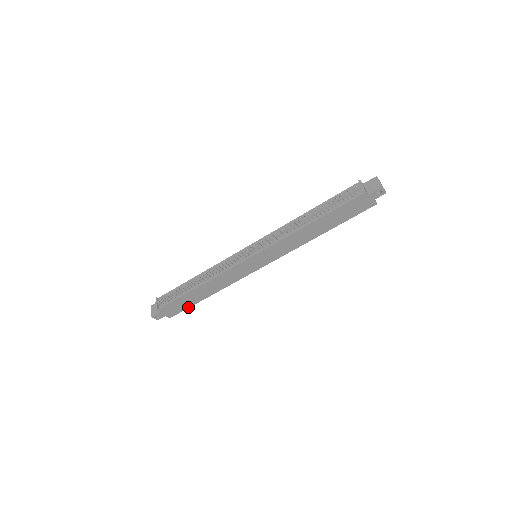
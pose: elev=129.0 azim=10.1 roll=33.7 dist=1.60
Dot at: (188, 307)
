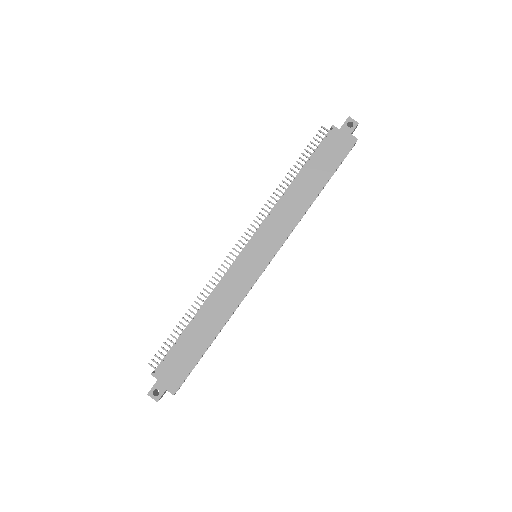
Dot at: (193, 365)
